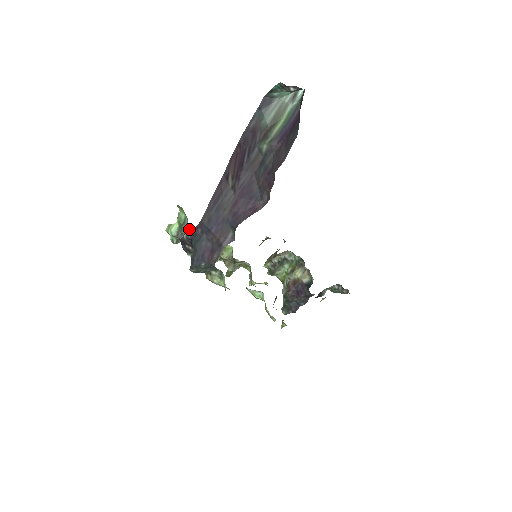
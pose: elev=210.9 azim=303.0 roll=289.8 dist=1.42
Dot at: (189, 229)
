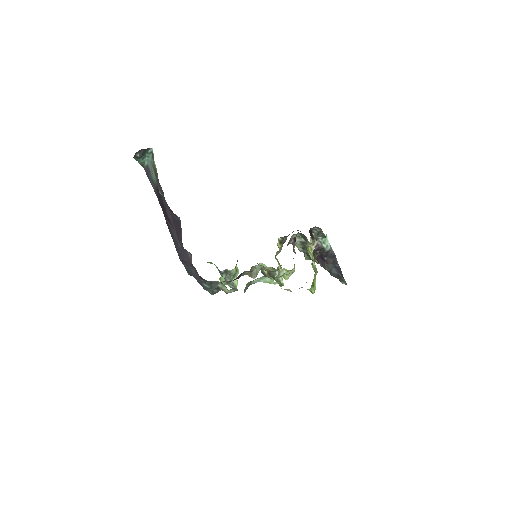
Dot at: (224, 272)
